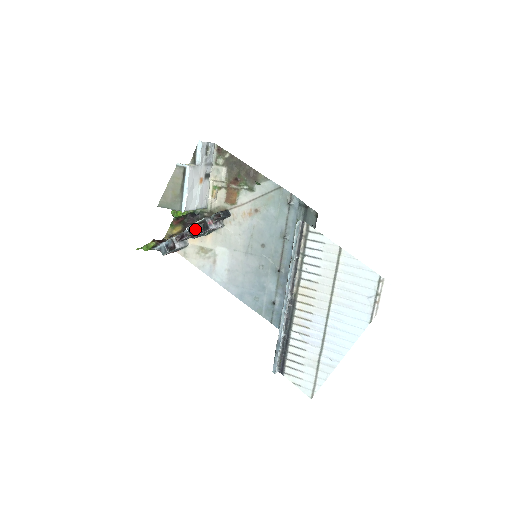
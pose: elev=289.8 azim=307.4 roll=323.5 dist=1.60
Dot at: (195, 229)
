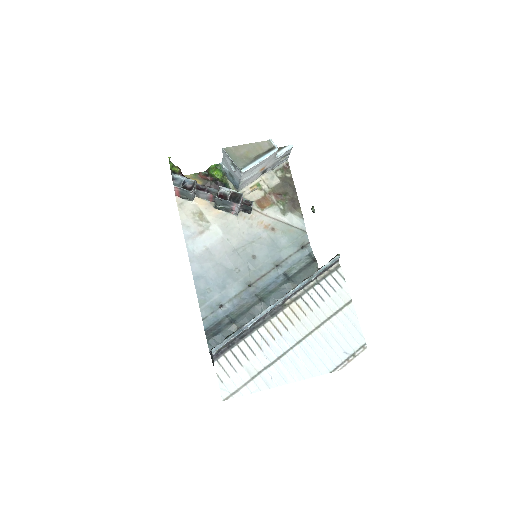
Dot at: (224, 193)
